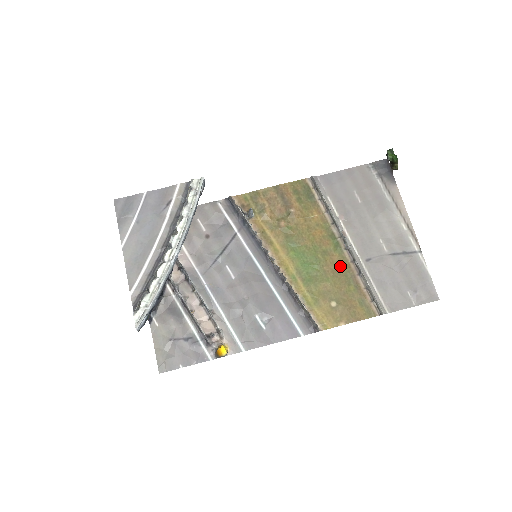
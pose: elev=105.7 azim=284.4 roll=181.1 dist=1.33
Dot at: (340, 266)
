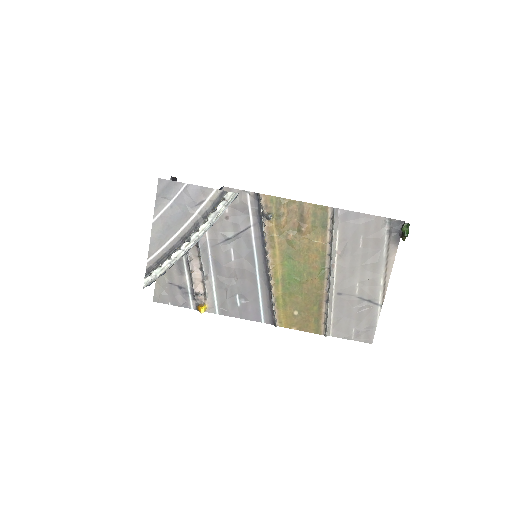
Dot at: (316, 289)
